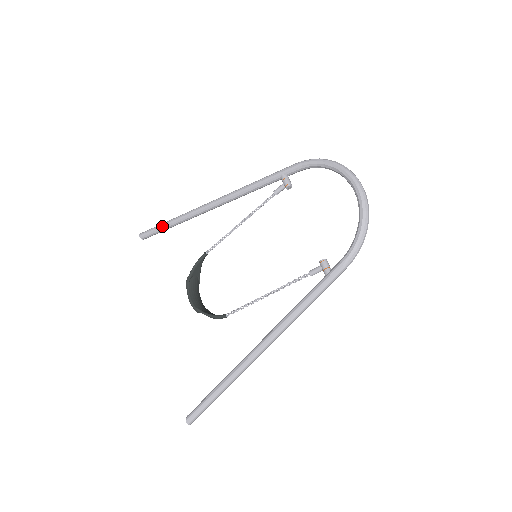
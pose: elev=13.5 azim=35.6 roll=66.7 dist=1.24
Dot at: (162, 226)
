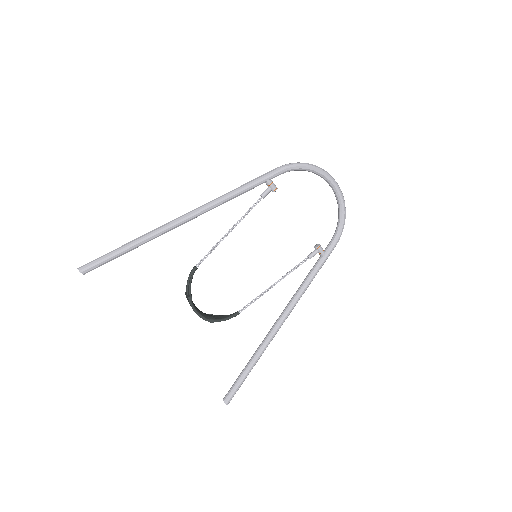
Dot at: (120, 254)
